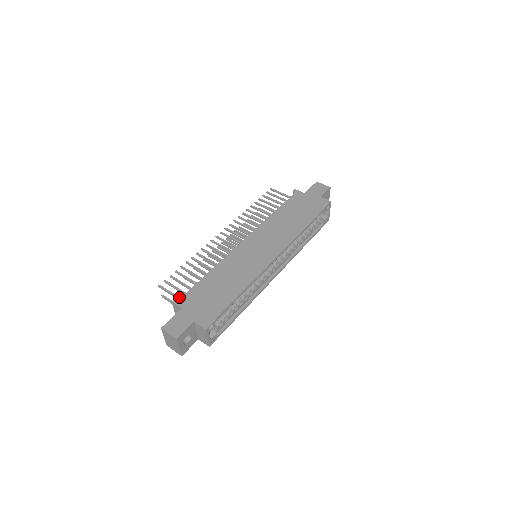
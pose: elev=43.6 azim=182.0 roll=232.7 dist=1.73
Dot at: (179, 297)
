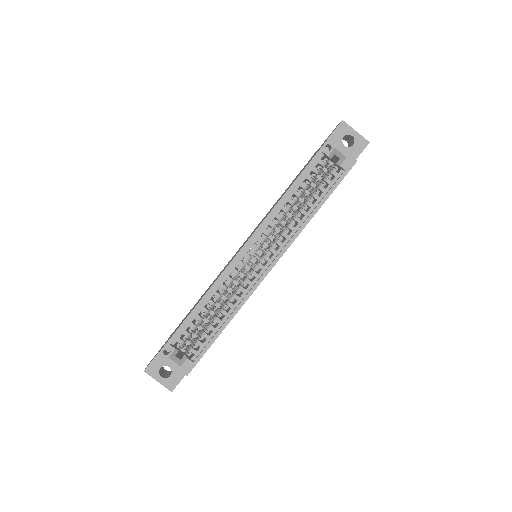
Dot at: occluded
